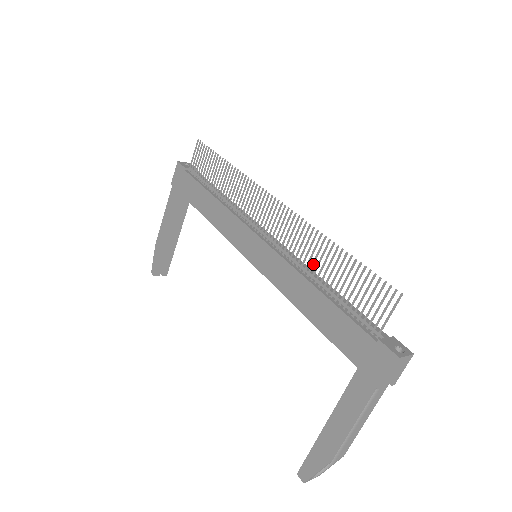
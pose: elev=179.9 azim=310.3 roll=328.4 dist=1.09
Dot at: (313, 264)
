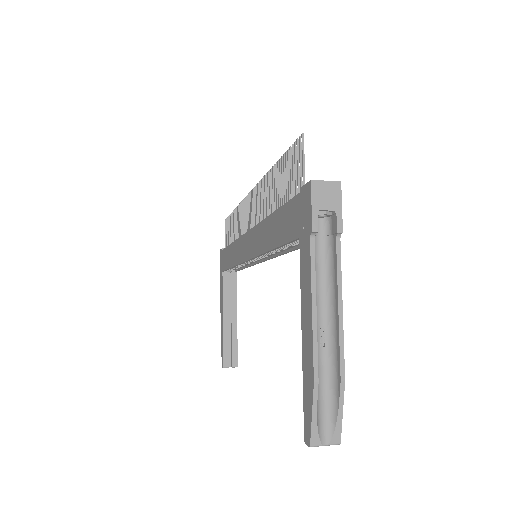
Dot at: (270, 203)
